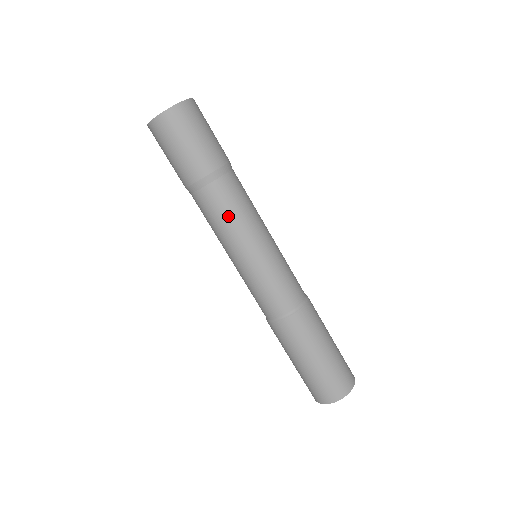
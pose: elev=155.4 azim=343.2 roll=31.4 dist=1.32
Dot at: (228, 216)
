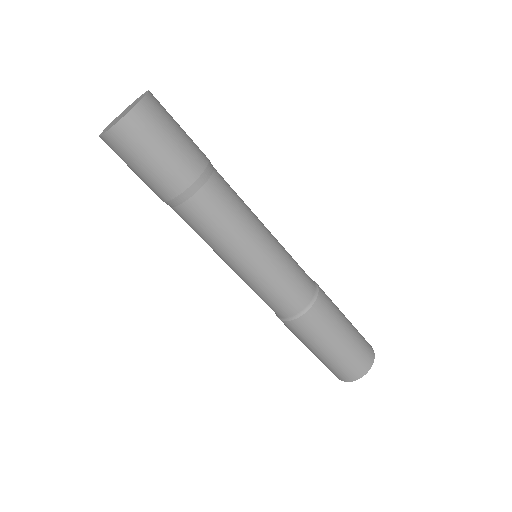
Dot at: (237, 210)
